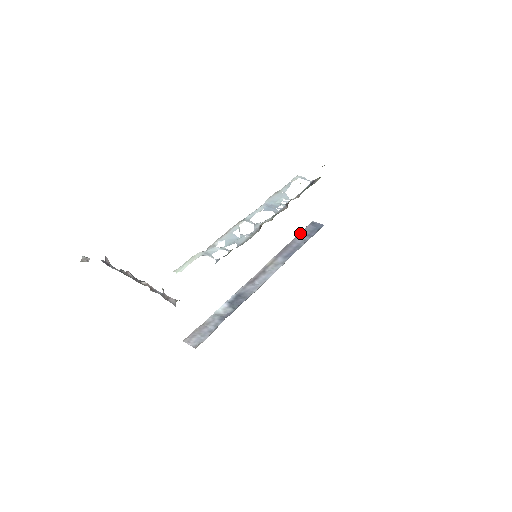
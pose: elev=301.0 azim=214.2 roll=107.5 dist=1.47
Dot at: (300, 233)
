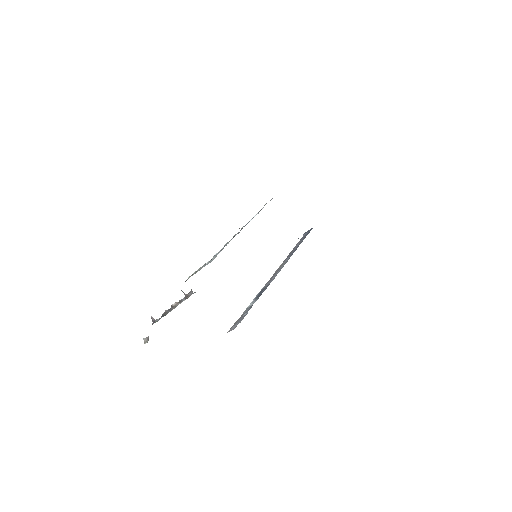
Dot at: (298, 242)
